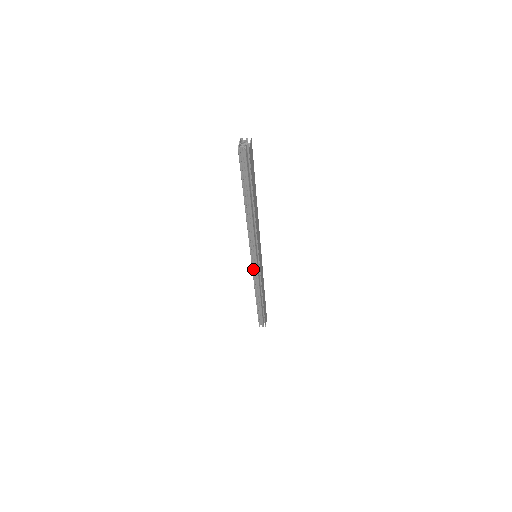
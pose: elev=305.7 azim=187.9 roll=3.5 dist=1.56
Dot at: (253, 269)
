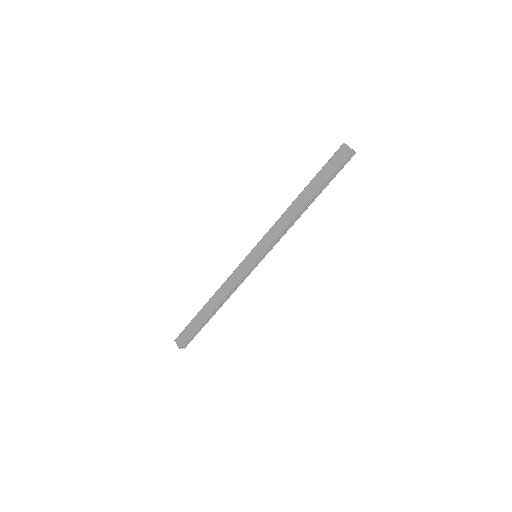
Dot at: (249, 270)
